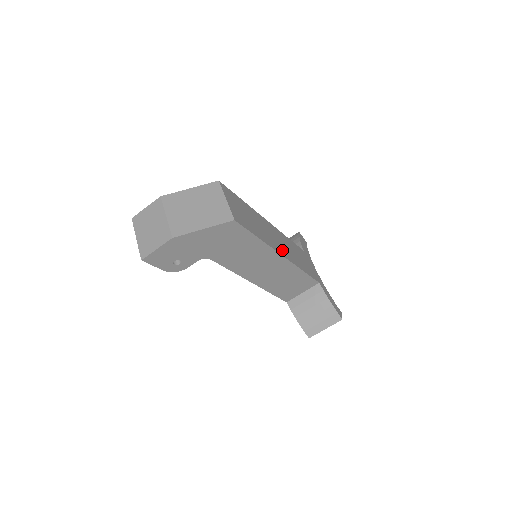
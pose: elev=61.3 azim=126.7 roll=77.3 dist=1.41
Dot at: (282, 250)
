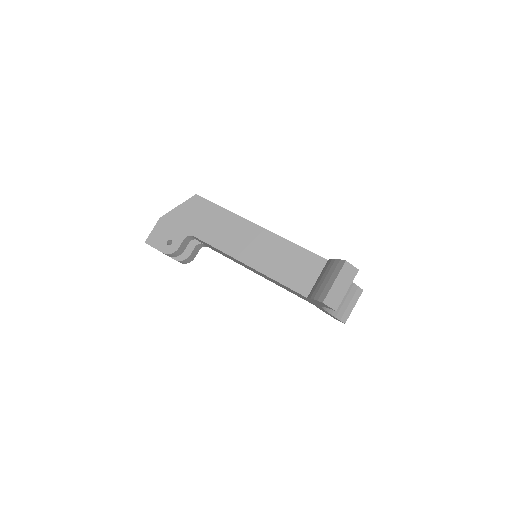
Dot at: occluded
